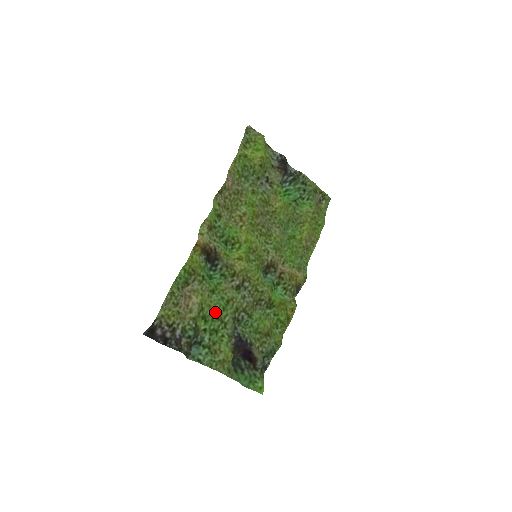
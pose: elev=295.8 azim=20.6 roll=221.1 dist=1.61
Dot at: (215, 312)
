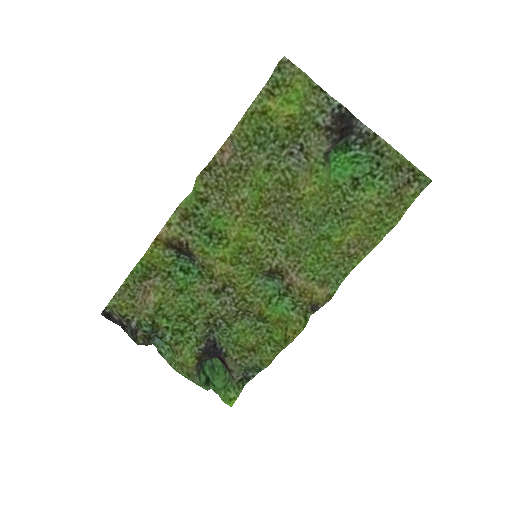
Dot at: (180, 313)
